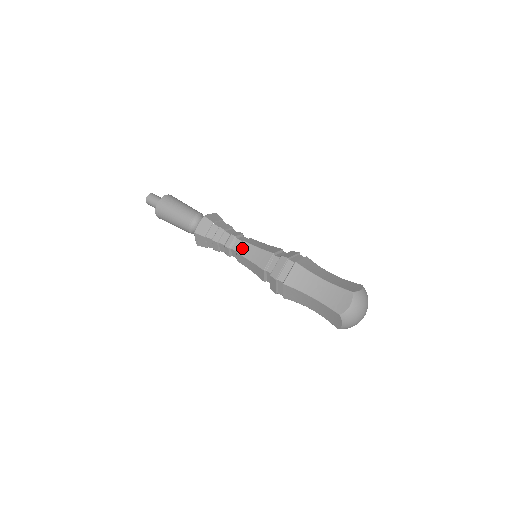
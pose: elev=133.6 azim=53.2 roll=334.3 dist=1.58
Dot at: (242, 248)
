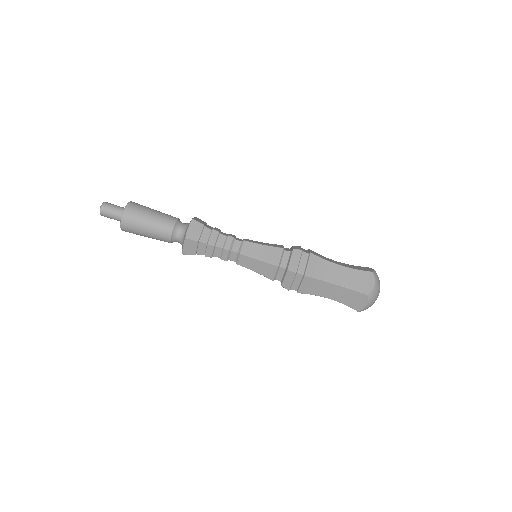
Dot at: (245, 248)
